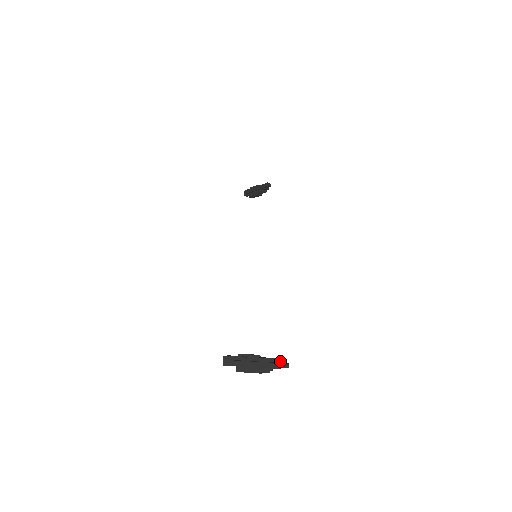
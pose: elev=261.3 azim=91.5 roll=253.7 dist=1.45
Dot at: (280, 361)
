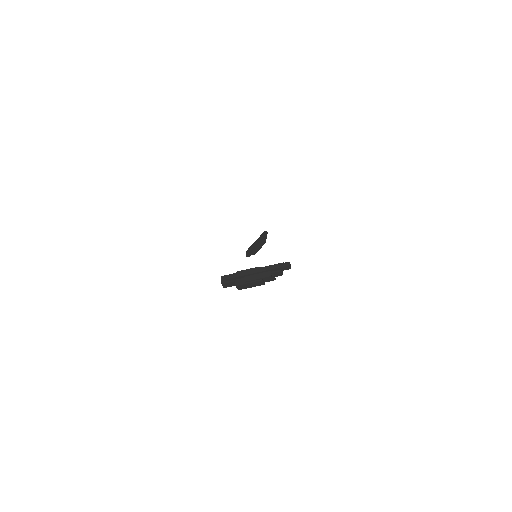
Dot at: (280, 265)
